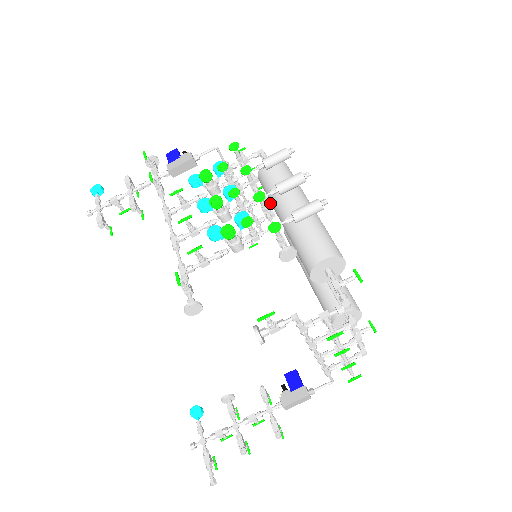
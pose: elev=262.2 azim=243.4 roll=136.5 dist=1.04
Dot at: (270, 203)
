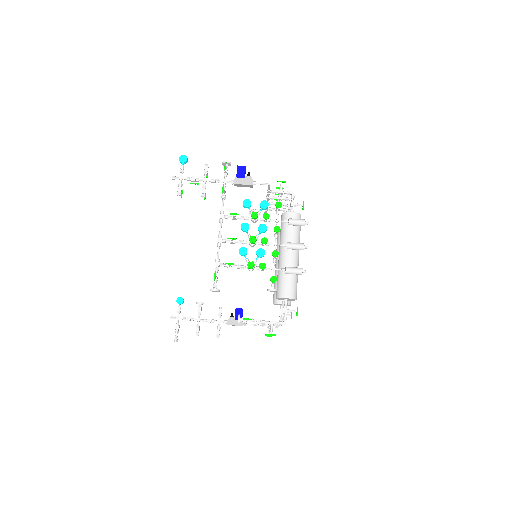
Dot at: occluded
